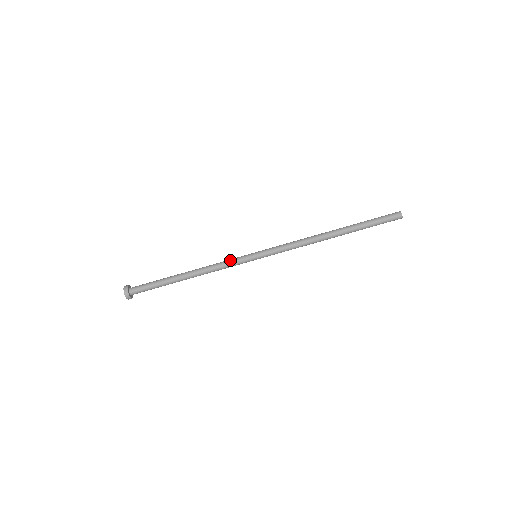
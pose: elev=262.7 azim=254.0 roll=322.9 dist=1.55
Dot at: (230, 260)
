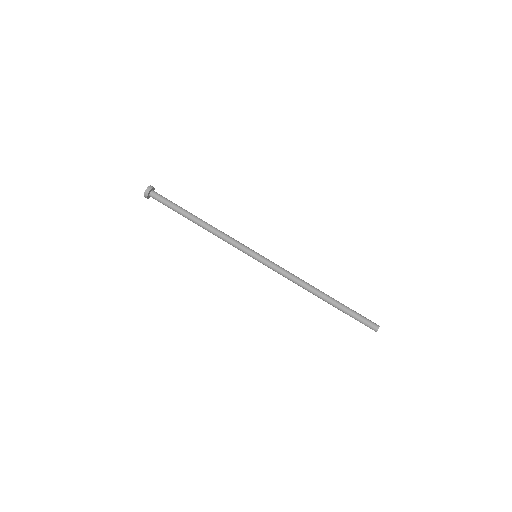
Dot at: (236, 242)
